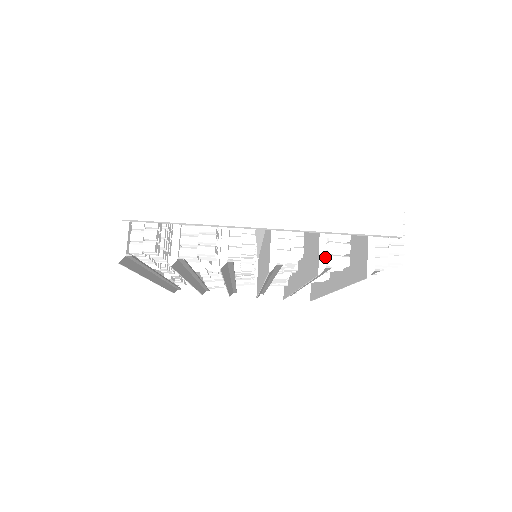
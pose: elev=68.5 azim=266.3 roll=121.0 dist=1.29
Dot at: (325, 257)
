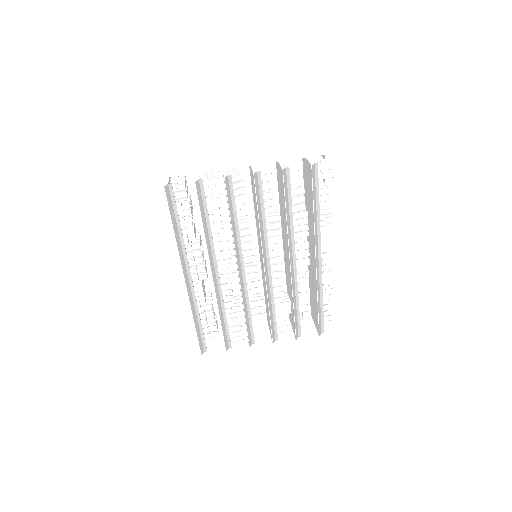
Dot at: (284, 165)
